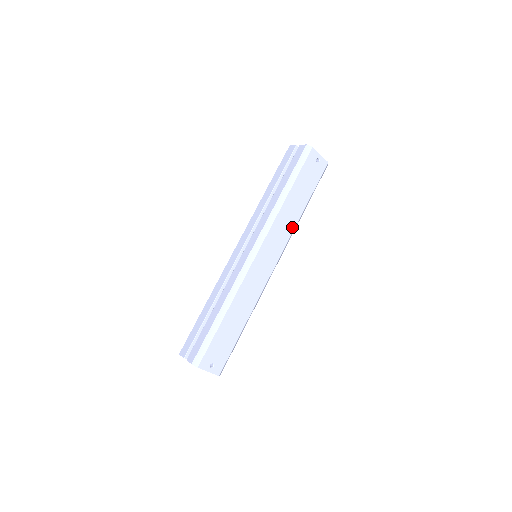
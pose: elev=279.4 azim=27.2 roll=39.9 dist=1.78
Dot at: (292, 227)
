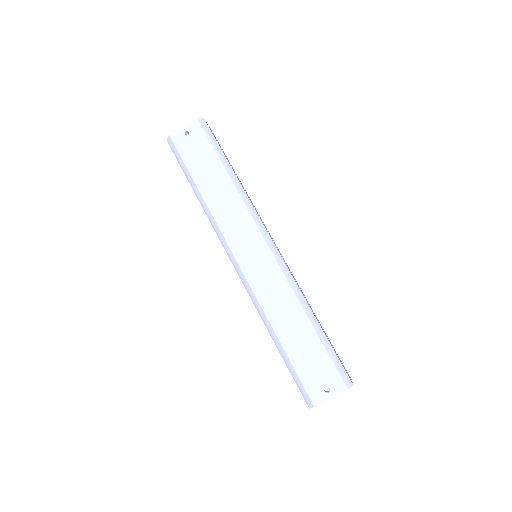
Dot at: (238, 201)
